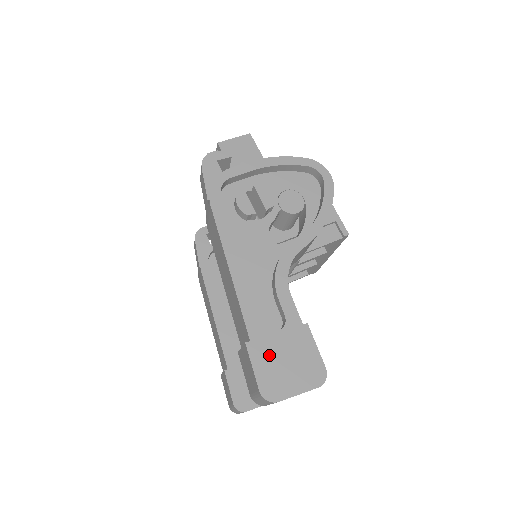
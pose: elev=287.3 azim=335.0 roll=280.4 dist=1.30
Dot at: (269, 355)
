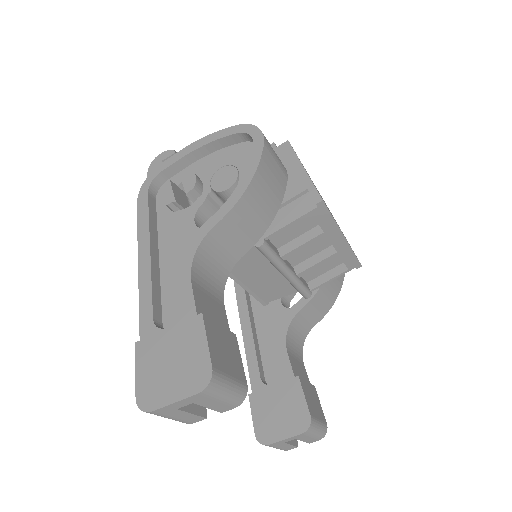
Dot at: (154, 355)
